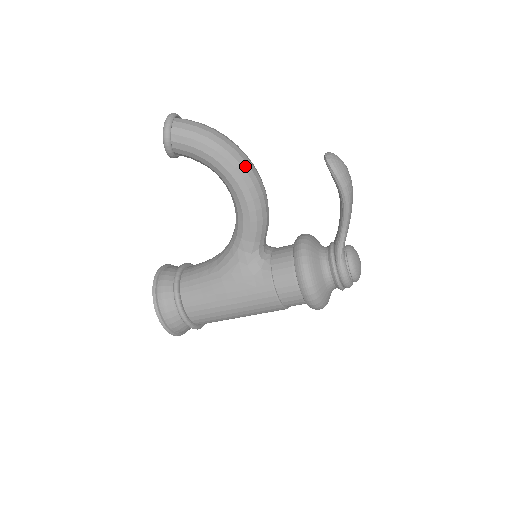
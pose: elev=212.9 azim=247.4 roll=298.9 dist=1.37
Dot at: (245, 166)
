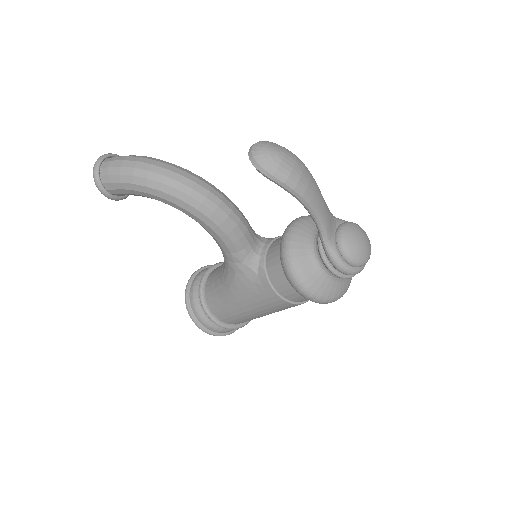
Dot at: (182, 188)
